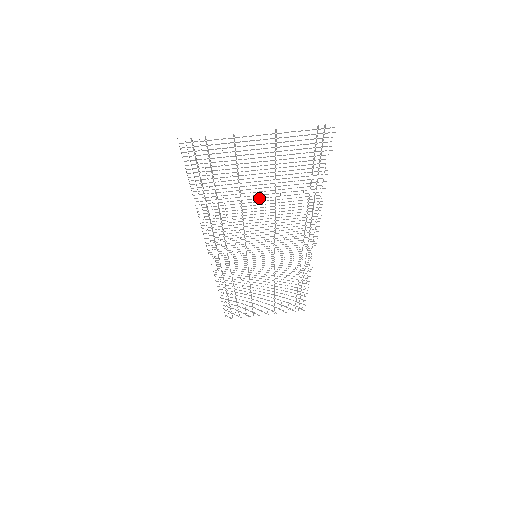
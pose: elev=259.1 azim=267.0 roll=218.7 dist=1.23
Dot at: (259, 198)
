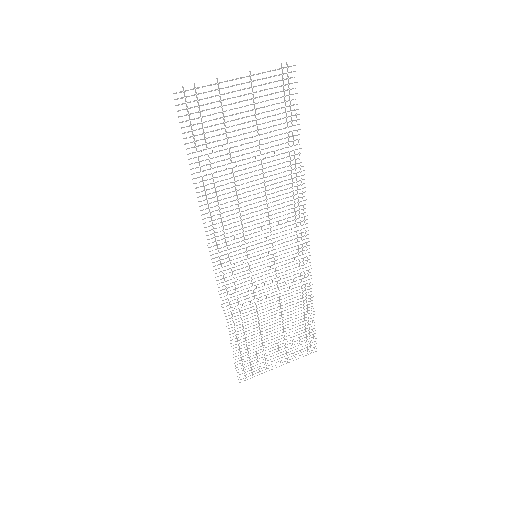
Dot at: (248, 163)
